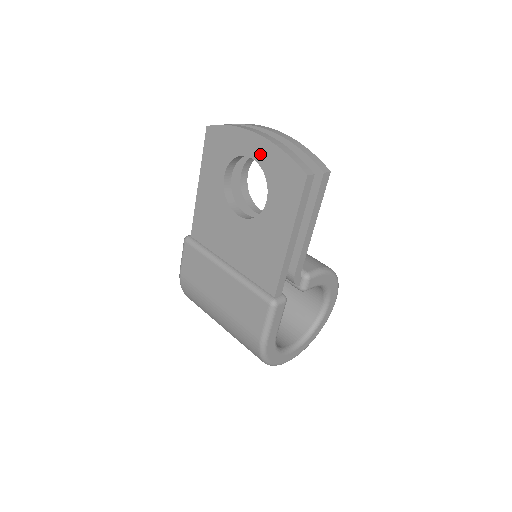
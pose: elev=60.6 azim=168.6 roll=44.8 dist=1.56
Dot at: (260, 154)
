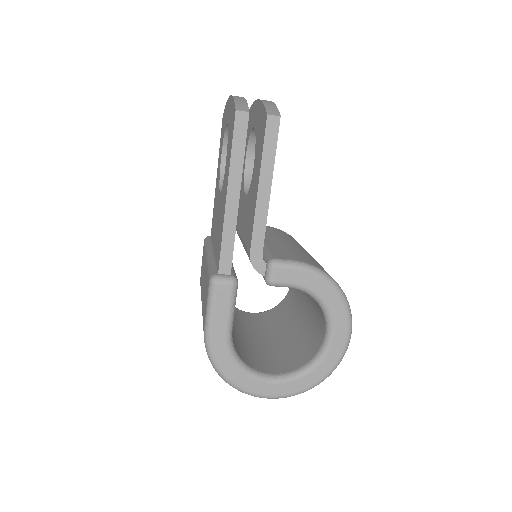
Dot at: (229, 115)
